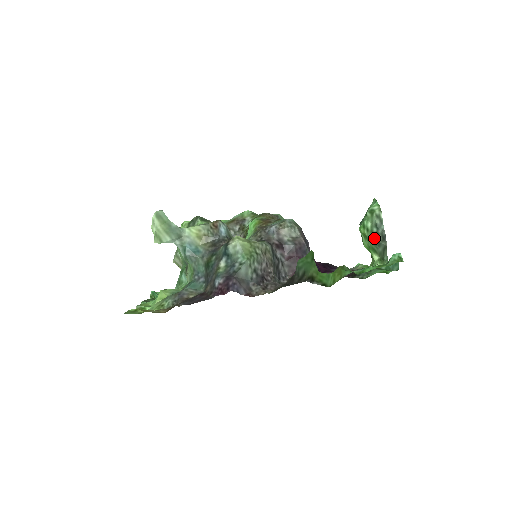
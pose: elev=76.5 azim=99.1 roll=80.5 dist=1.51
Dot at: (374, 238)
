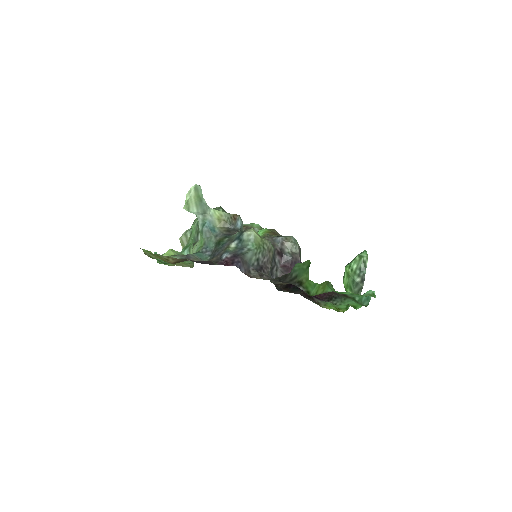
Dot at: (355, 278)
